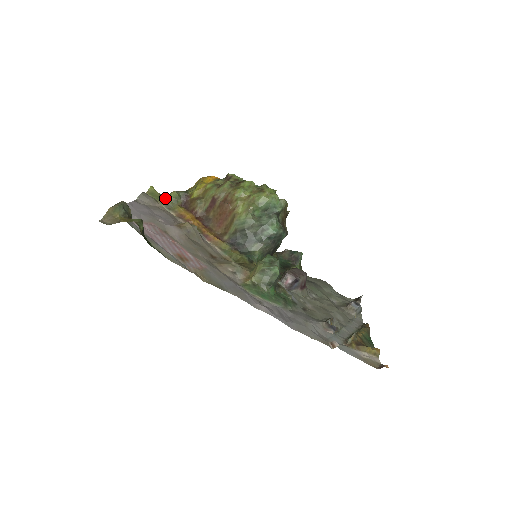
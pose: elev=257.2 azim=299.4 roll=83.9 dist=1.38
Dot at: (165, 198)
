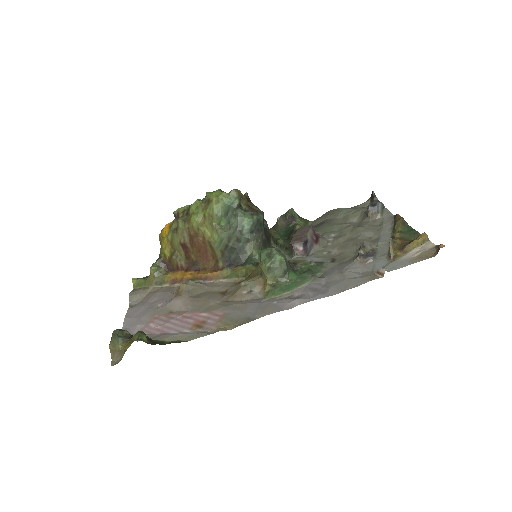
Dot at: (150, 279)
